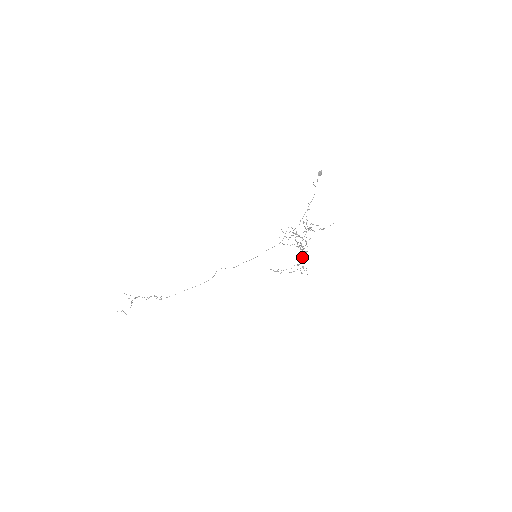
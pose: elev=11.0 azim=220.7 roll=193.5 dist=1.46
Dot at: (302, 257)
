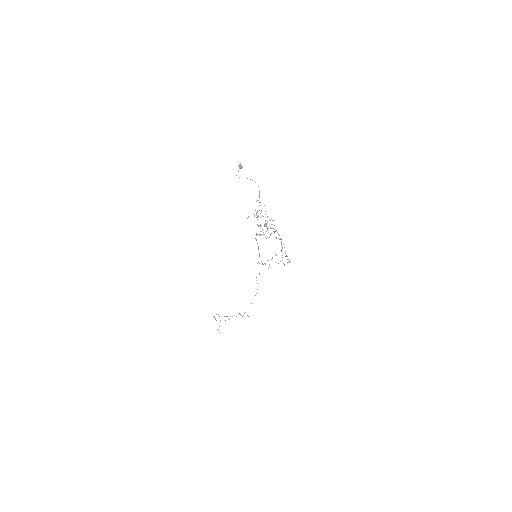
Dot at: (281, 246)
